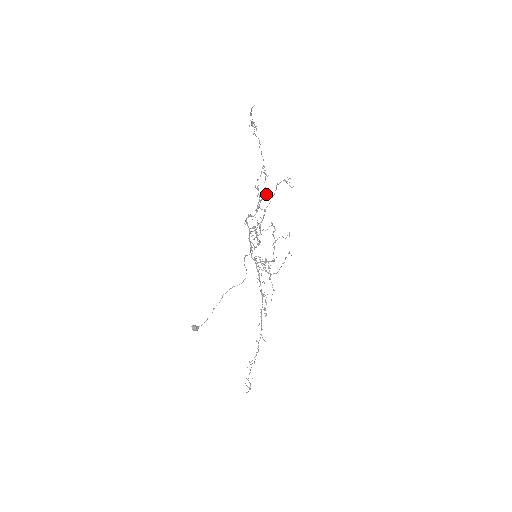
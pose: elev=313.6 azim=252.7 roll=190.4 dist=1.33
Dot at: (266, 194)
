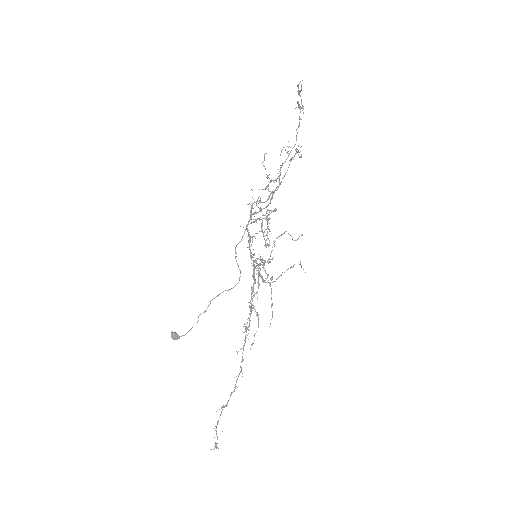
Dot at: occluded
